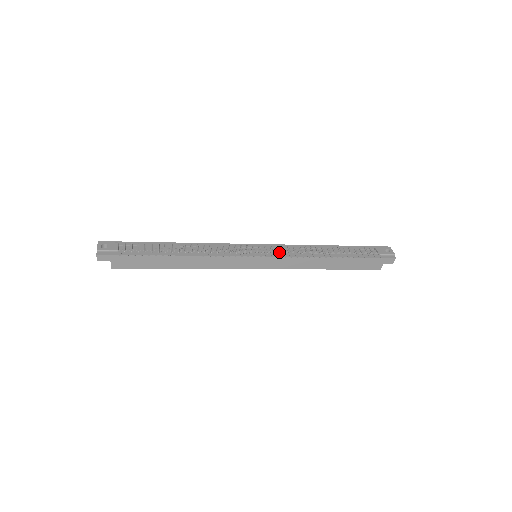
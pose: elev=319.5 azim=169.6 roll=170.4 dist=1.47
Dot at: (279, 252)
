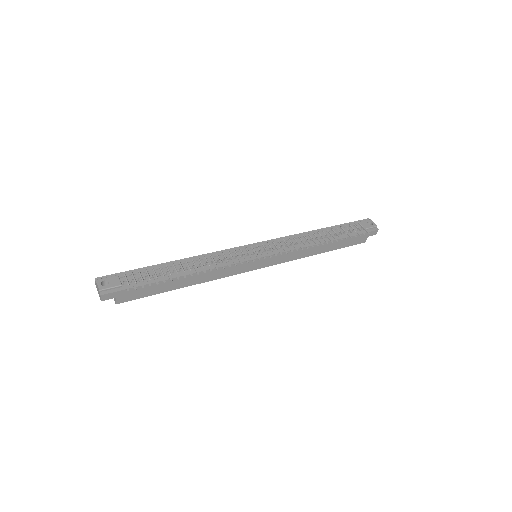
Dot at: occluded
